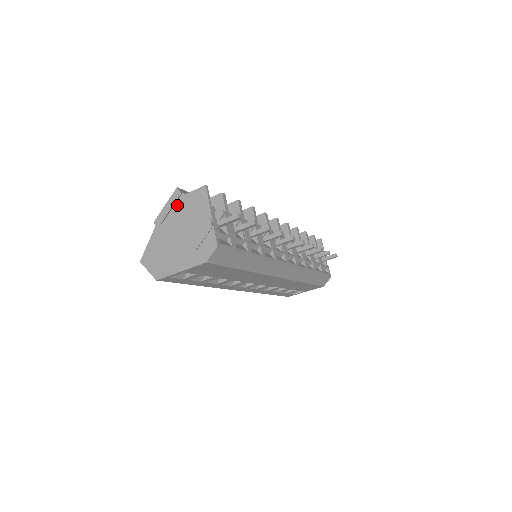
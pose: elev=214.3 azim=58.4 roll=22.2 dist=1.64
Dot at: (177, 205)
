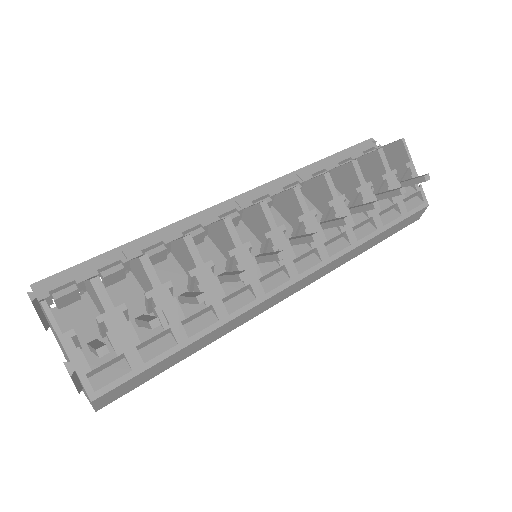
Dot at: (43, 312)
